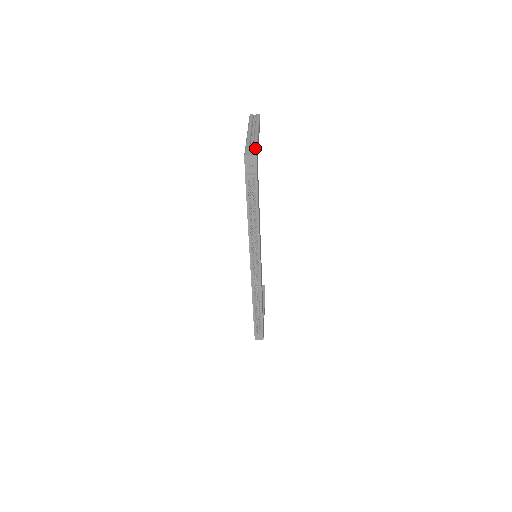
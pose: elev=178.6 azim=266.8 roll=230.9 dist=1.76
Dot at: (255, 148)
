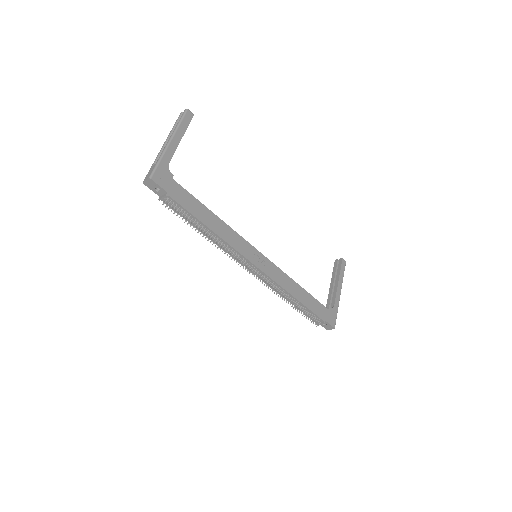
Dot at: (153, 168)
